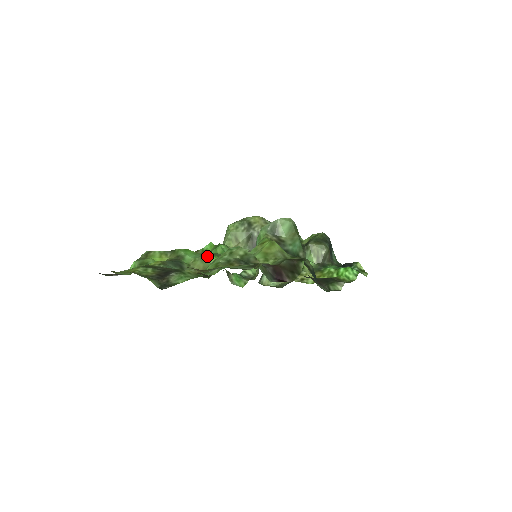
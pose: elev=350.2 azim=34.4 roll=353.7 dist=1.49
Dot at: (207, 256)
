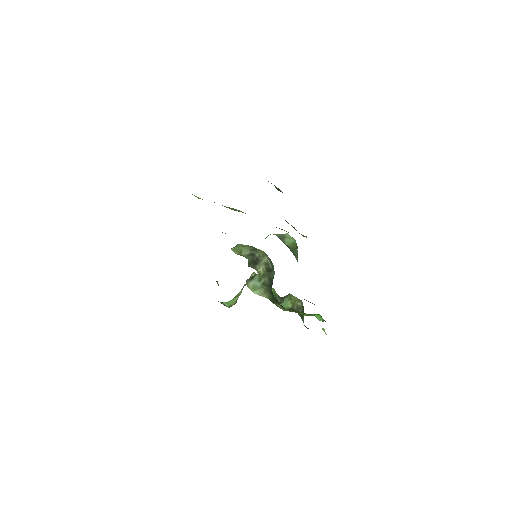
Dot at: (235, 209)
